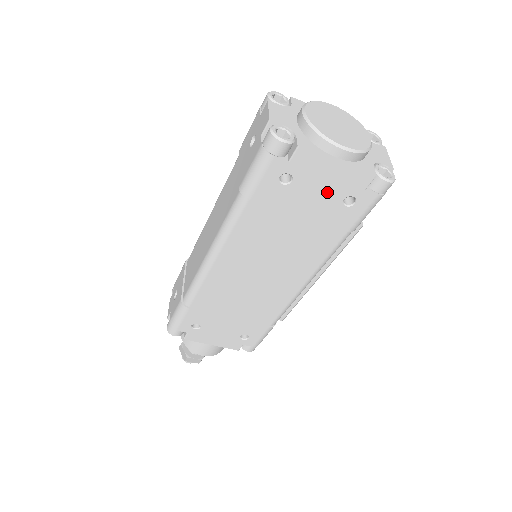
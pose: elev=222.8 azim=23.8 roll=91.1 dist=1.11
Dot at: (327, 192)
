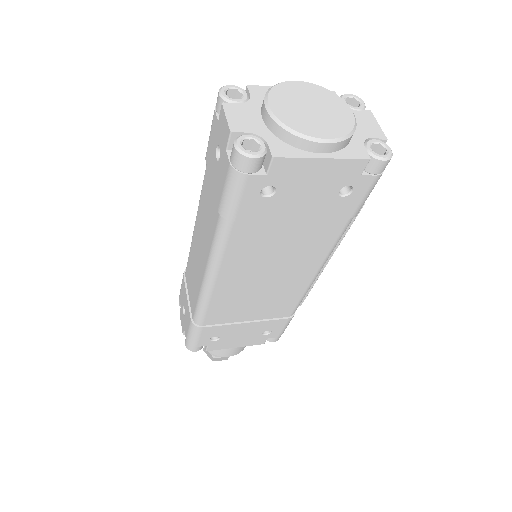
Dot at: (318, 190)
